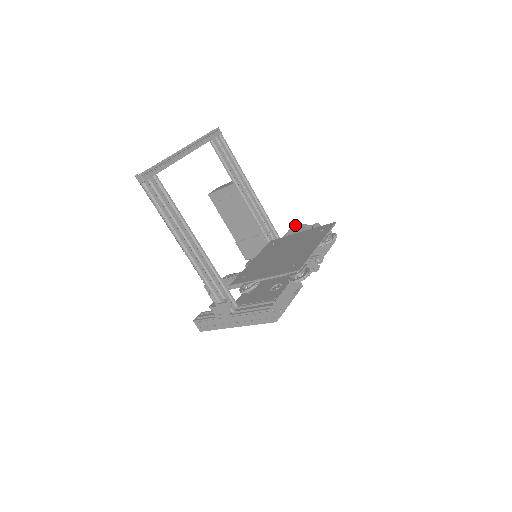
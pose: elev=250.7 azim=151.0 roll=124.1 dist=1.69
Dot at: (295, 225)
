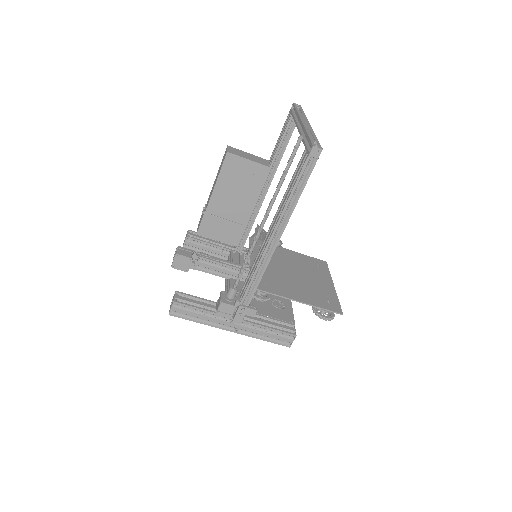
Dot at: occluded
